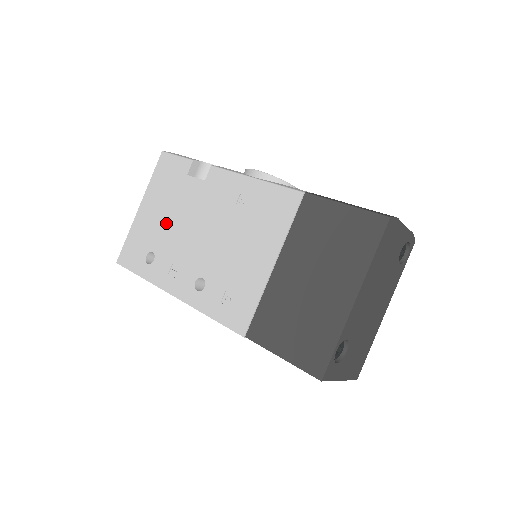
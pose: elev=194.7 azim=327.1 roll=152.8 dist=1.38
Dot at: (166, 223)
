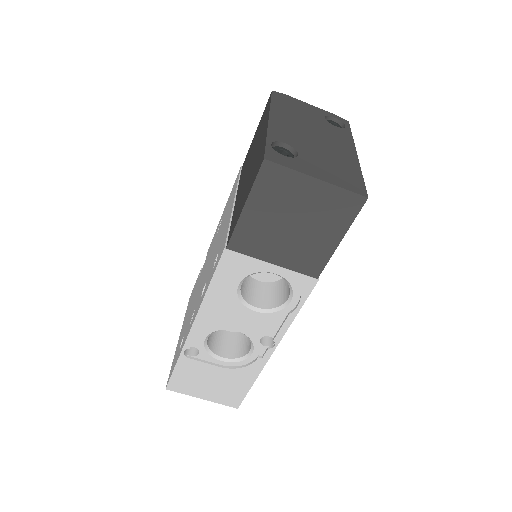
Dot at: (189, 312)
